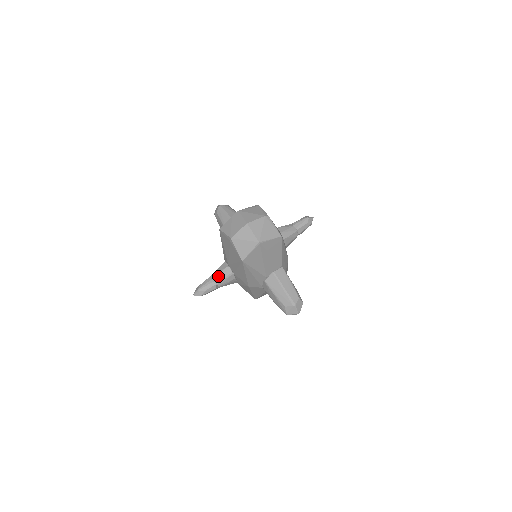
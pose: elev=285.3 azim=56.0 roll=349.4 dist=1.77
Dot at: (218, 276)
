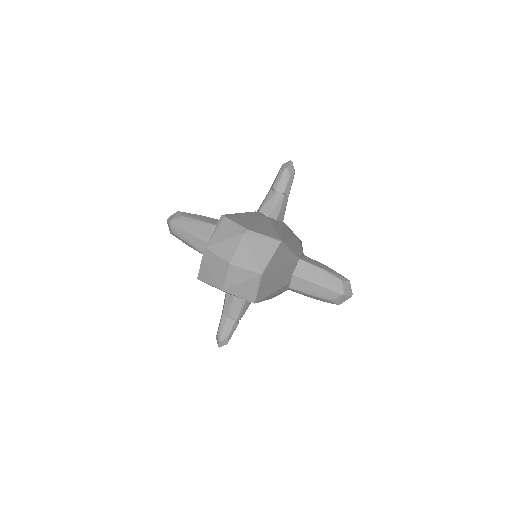
Dot at: (231, 312)
